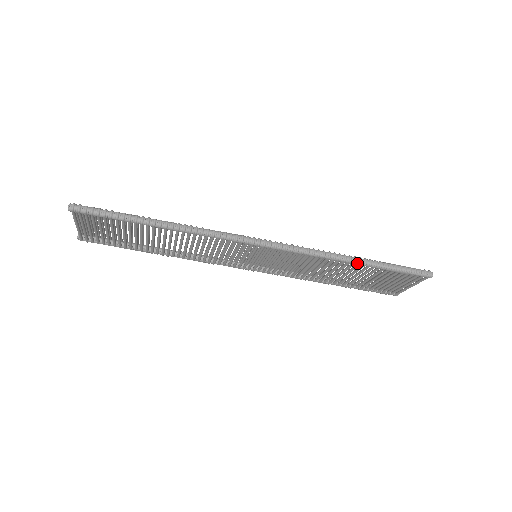
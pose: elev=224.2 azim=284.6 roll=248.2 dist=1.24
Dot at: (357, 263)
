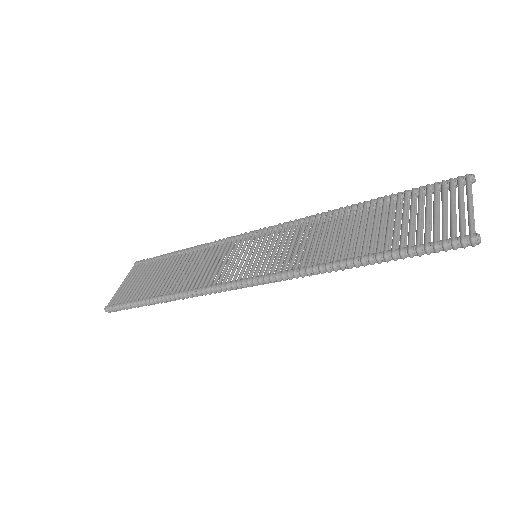
Dot at: occluded
